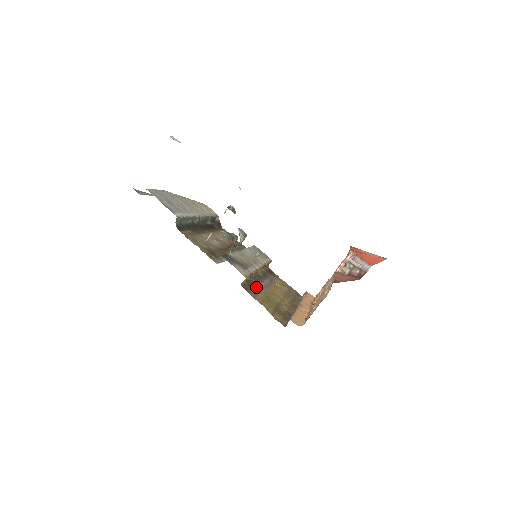
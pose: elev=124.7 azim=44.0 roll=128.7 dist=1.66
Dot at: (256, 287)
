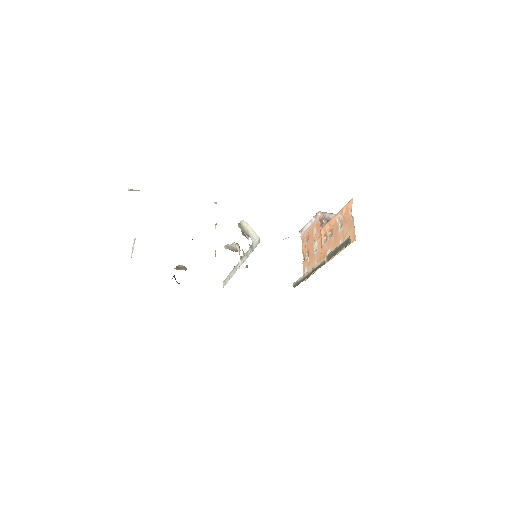
Dot at: occluded
